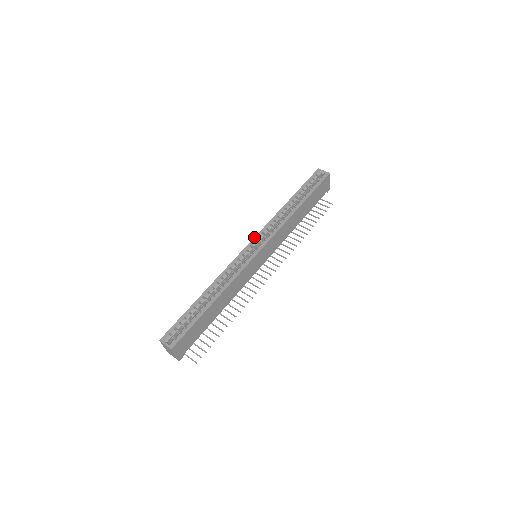
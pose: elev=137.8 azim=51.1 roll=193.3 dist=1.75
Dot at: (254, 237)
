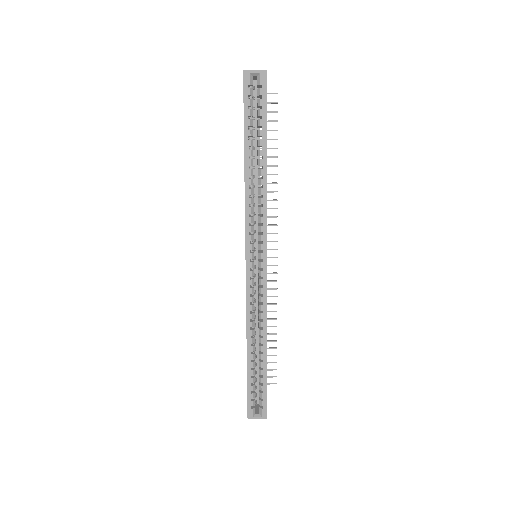
Dot at: (245, 246)
